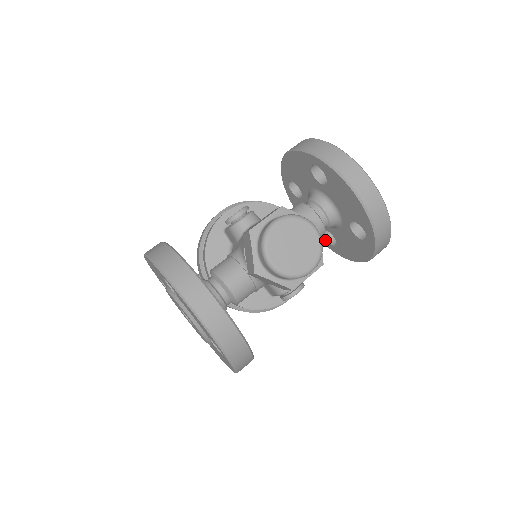
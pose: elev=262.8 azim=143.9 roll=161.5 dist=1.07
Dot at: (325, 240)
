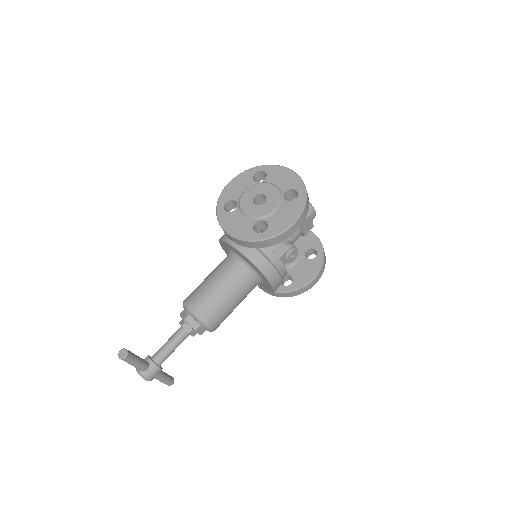
Dot at: (282, 286)
